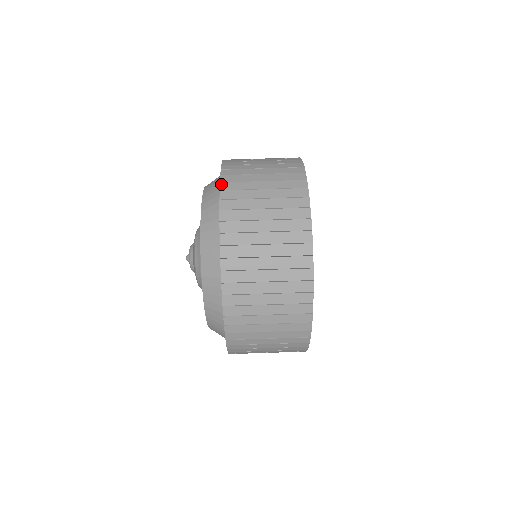
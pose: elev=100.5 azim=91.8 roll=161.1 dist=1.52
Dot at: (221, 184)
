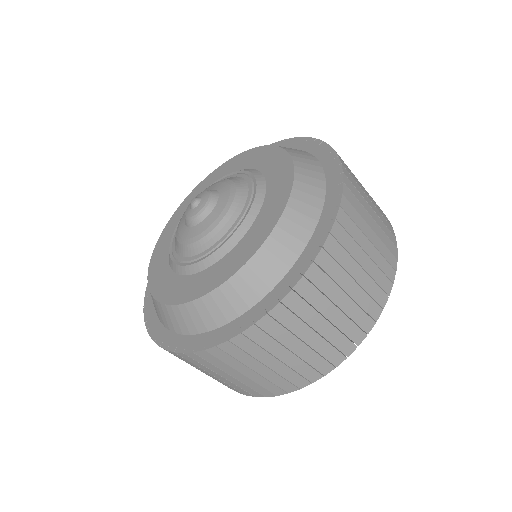
Dot at: (335, 223)
